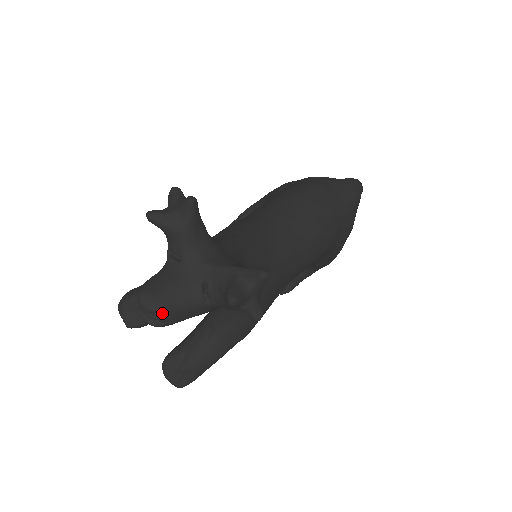
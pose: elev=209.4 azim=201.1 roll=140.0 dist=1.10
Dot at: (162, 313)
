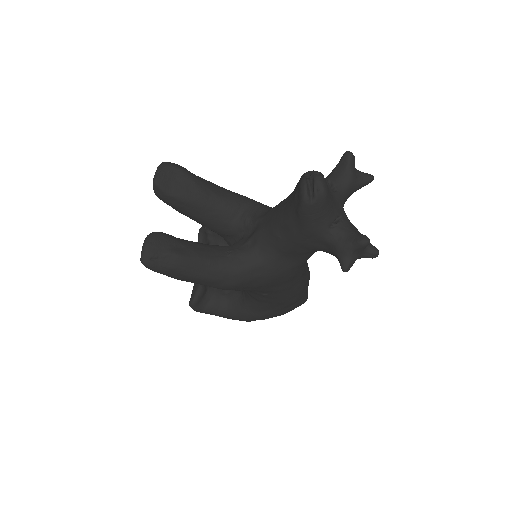
Dot at: (323, 197)
